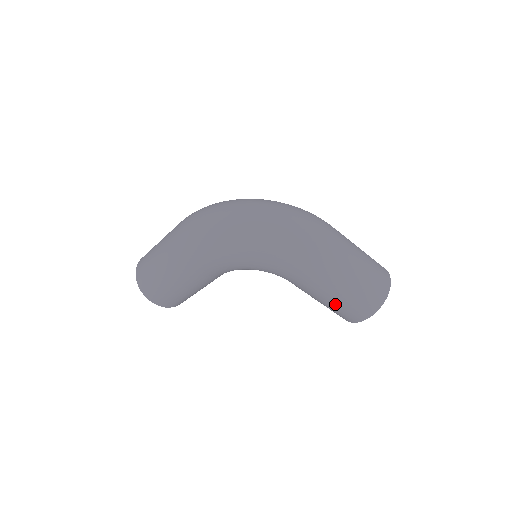
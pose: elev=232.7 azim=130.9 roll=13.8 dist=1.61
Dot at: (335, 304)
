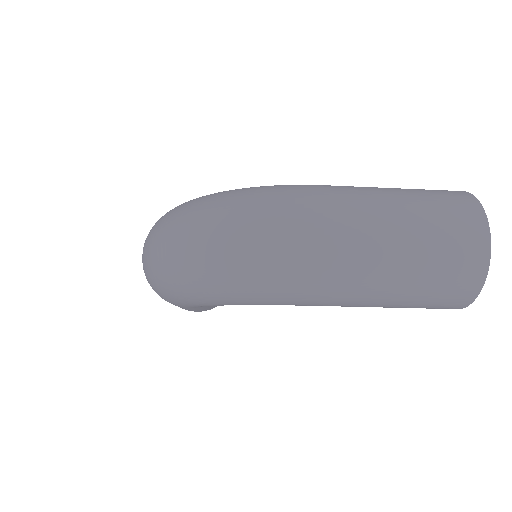
Dot at: occluded
